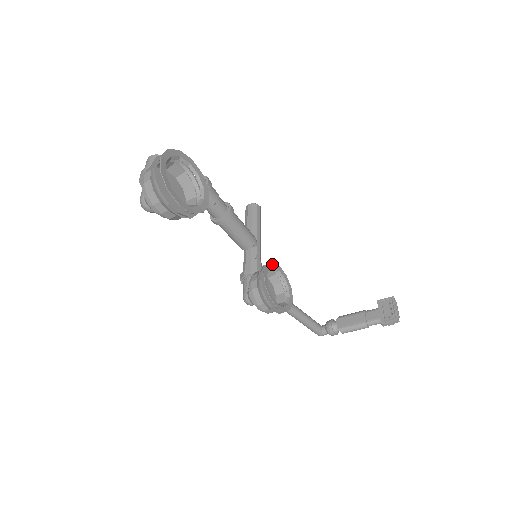
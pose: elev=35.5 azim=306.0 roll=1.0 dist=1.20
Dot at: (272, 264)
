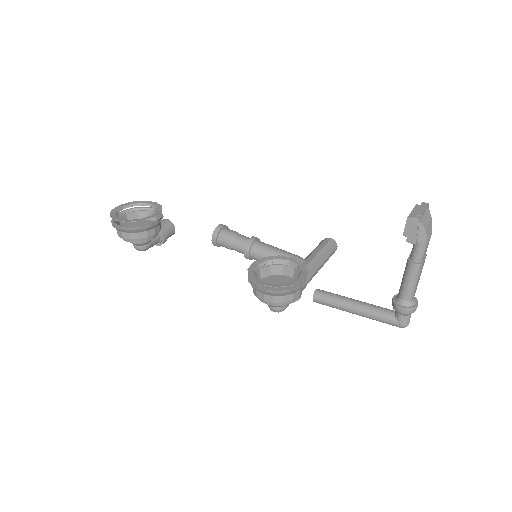
Dot at: (277, 257)
